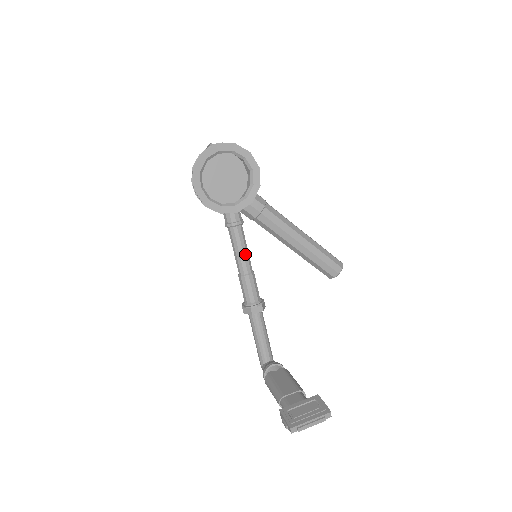
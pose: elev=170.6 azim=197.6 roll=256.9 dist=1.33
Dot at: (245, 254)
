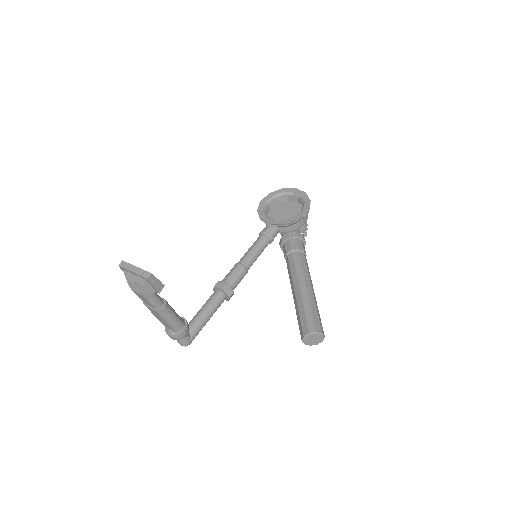
Dot at: (252, 252)
